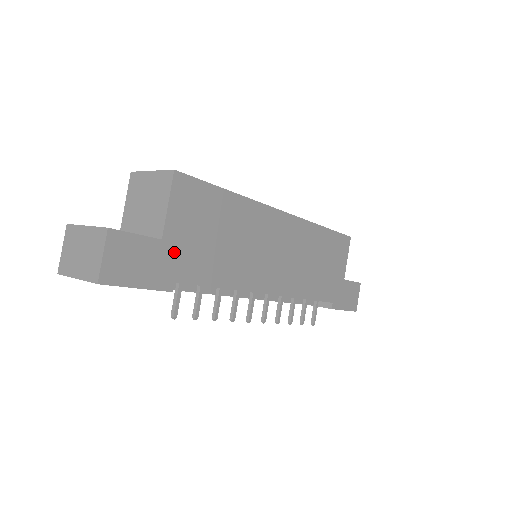
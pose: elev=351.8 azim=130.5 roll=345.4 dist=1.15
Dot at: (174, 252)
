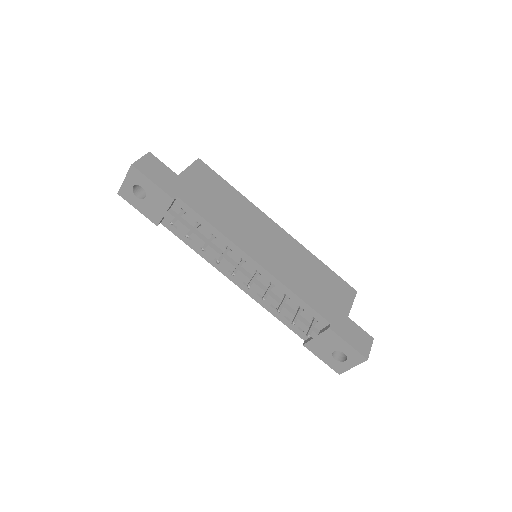
Dot at: (183, 185)
